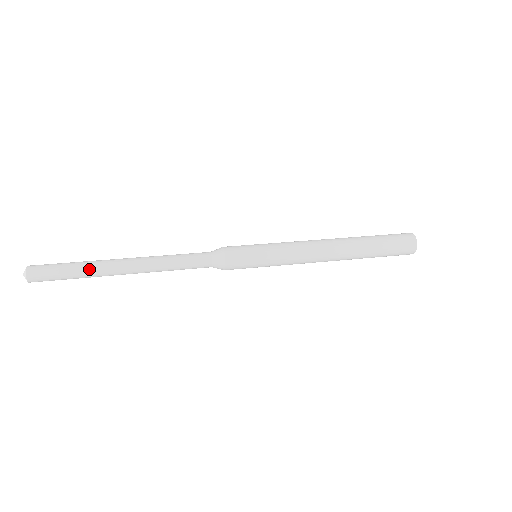
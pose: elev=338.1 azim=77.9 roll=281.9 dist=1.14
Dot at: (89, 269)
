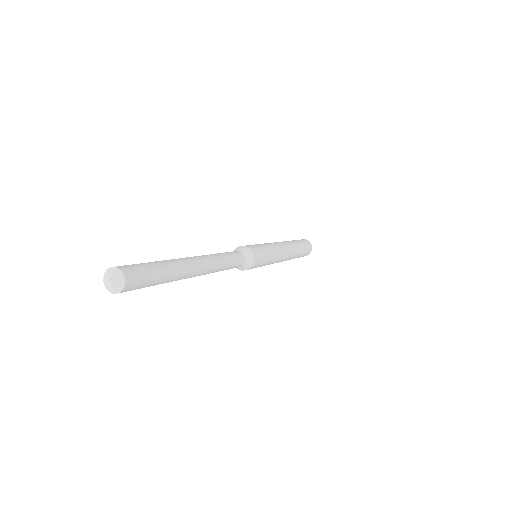
Dot at: (177, 271)
